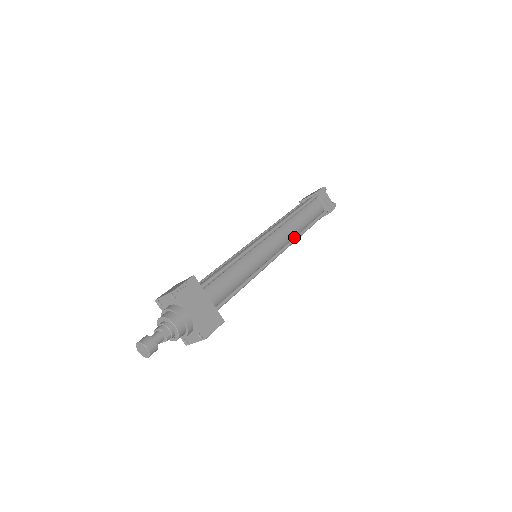
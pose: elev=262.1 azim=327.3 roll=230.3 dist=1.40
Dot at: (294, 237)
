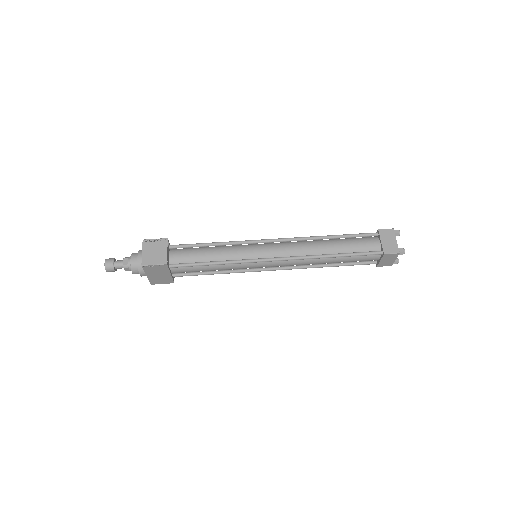
Dot at: (306, 266)
